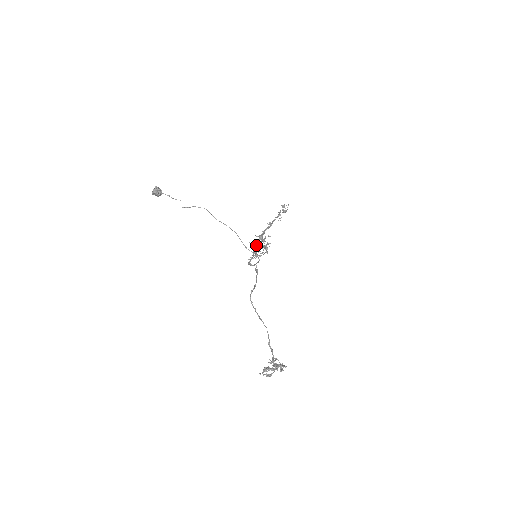
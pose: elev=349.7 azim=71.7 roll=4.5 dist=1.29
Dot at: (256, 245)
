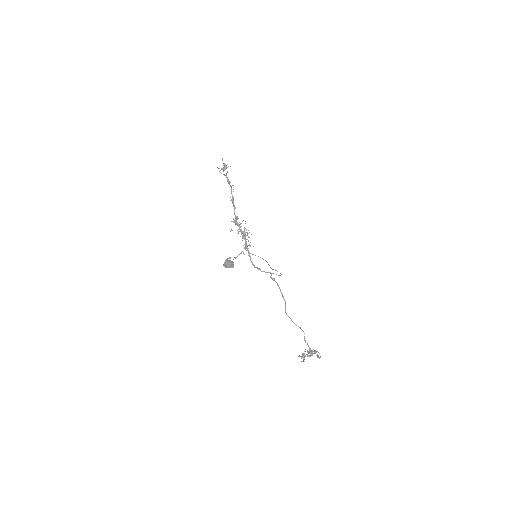
Dot at: (242, 237)
